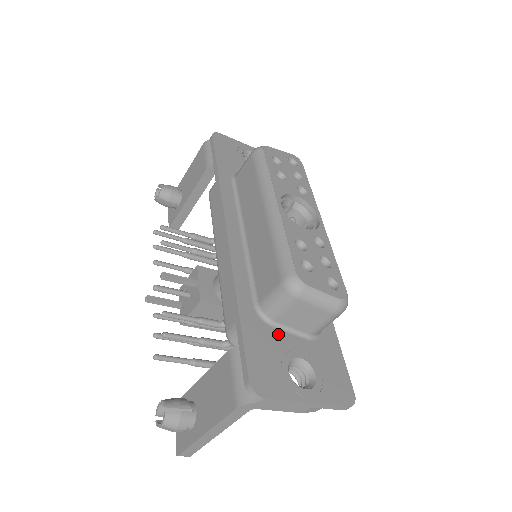
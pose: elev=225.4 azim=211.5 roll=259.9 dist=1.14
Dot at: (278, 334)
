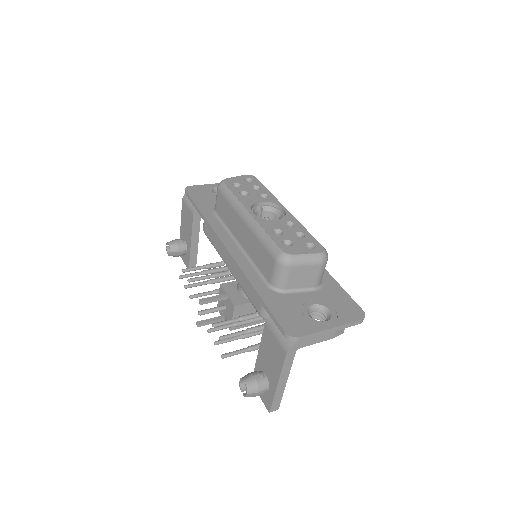
Dot at: (292, 296)
